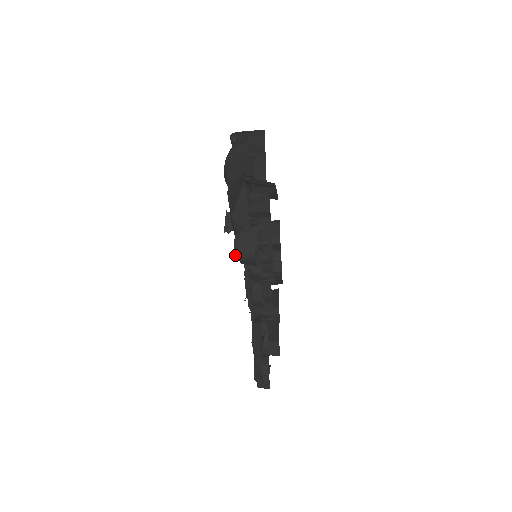
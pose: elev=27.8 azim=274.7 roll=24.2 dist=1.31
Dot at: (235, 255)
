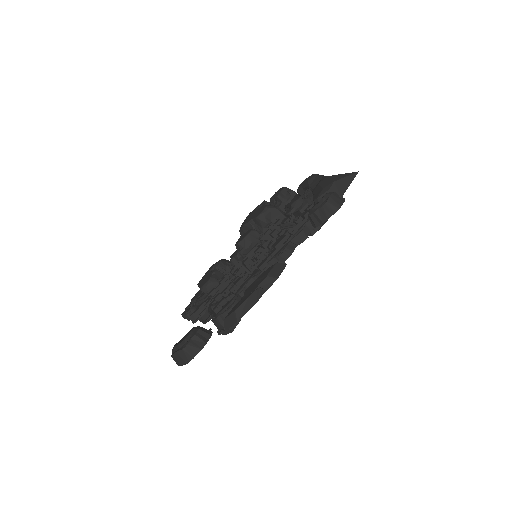
Dot at: (319, 202)
